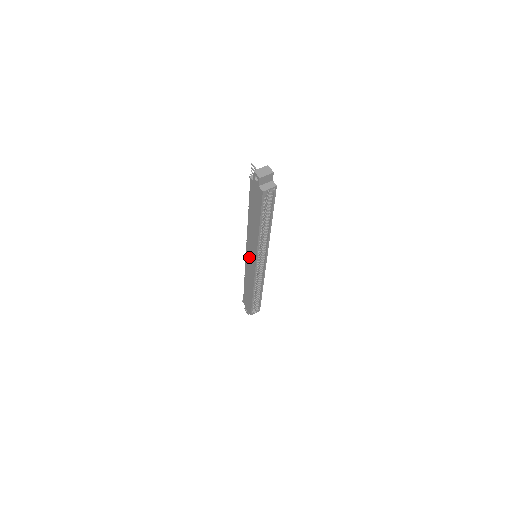
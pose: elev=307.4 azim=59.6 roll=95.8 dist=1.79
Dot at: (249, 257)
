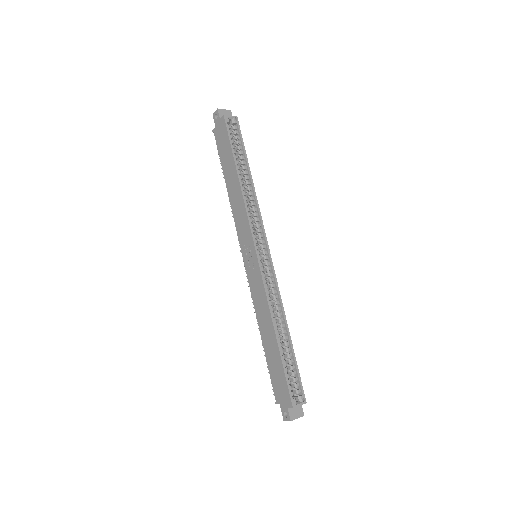
Dot at: (247, 257)
